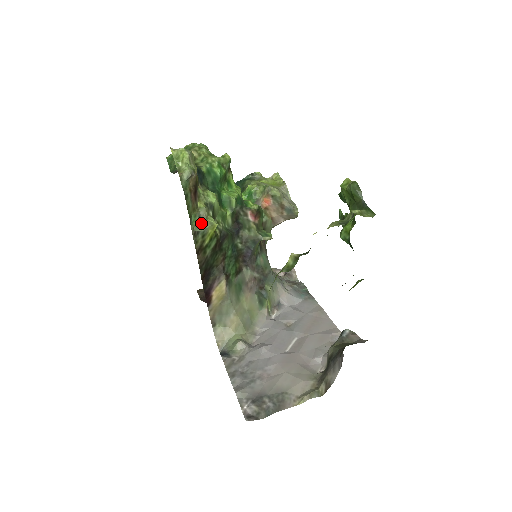
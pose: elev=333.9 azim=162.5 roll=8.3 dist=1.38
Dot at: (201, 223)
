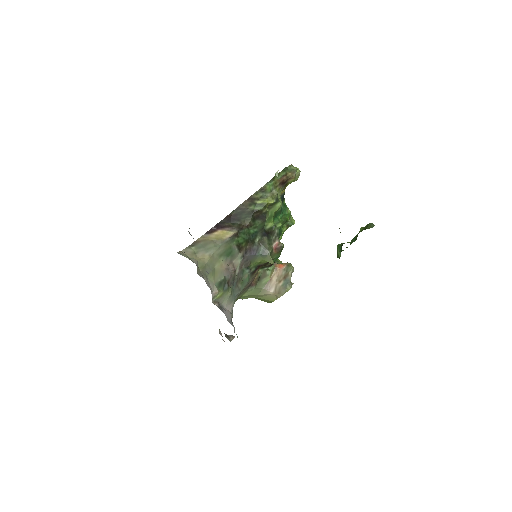
Dot at: (269, 192)
